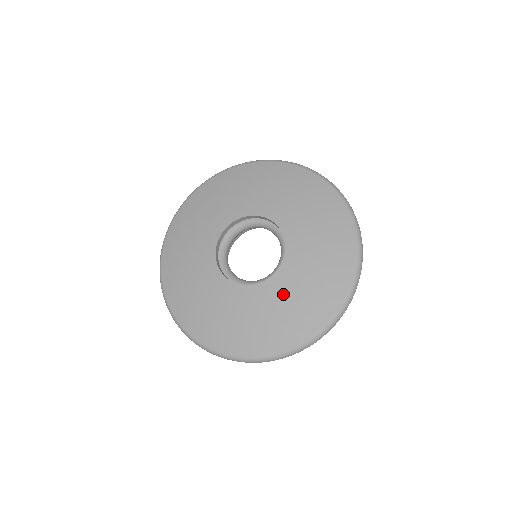
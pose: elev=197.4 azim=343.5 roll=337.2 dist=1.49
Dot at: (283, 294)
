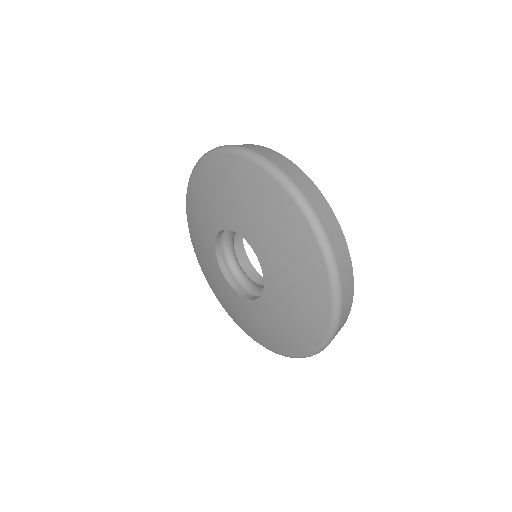
Dot at: (282, 294)
